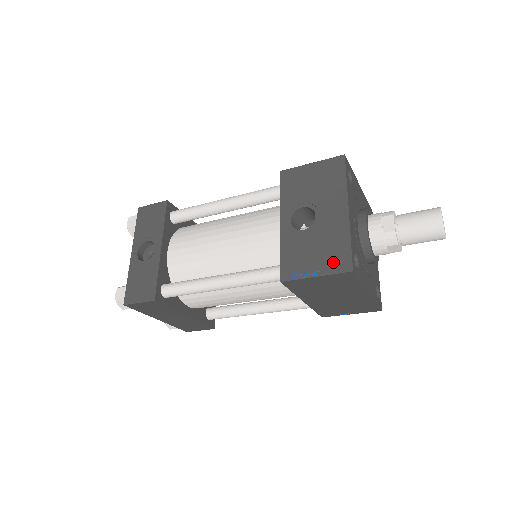
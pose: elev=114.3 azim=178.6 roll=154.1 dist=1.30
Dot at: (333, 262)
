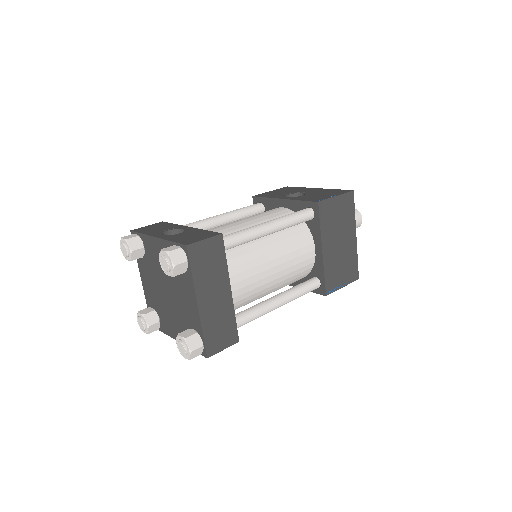
Dot at: (338, 192)
